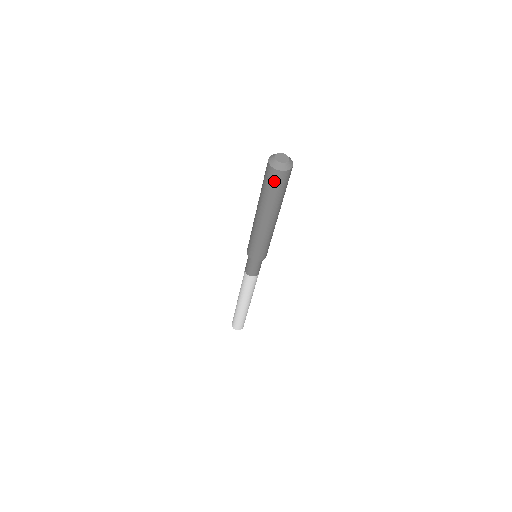
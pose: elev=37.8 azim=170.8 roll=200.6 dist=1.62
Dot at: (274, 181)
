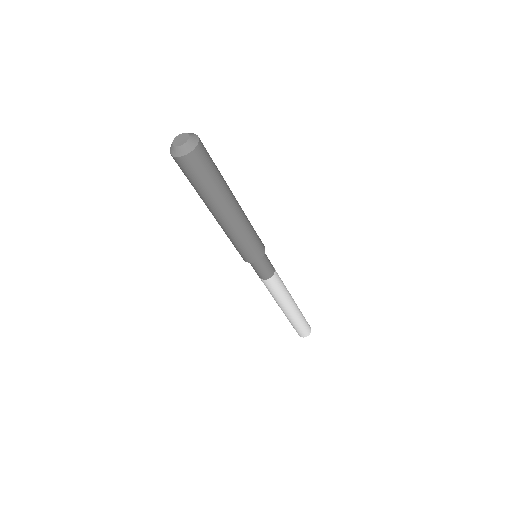
Dot at: (187, 171)
